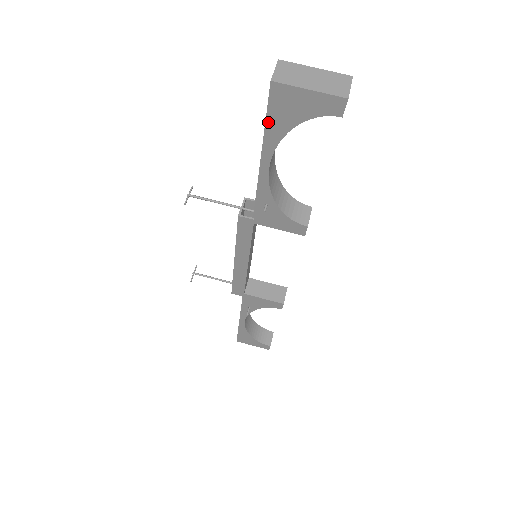
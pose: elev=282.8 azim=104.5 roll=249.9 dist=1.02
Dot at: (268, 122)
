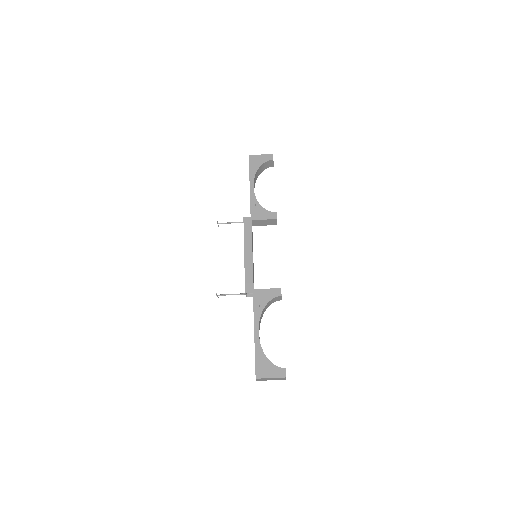
Dot at: occluded
